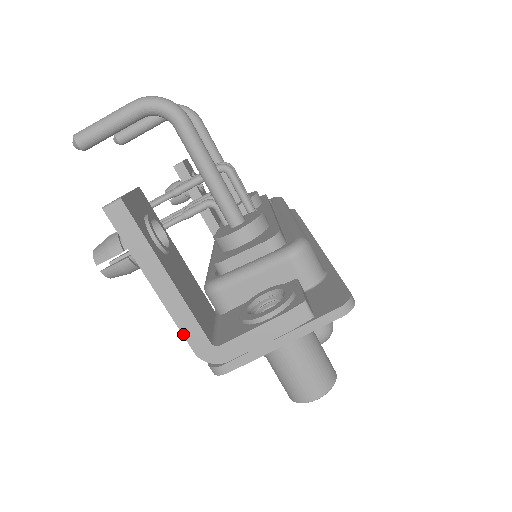
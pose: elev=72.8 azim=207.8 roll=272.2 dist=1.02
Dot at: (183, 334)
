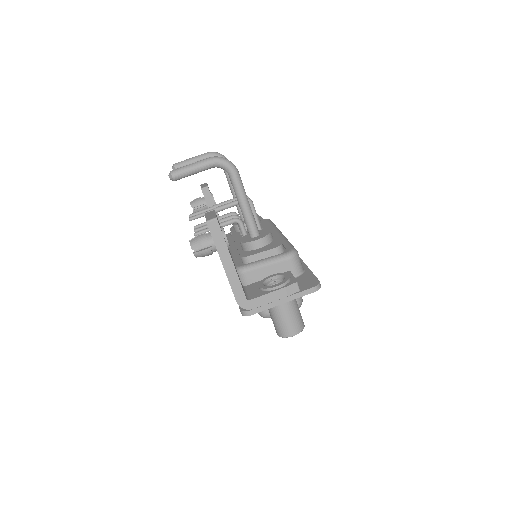
Dot at: (233, 291)
